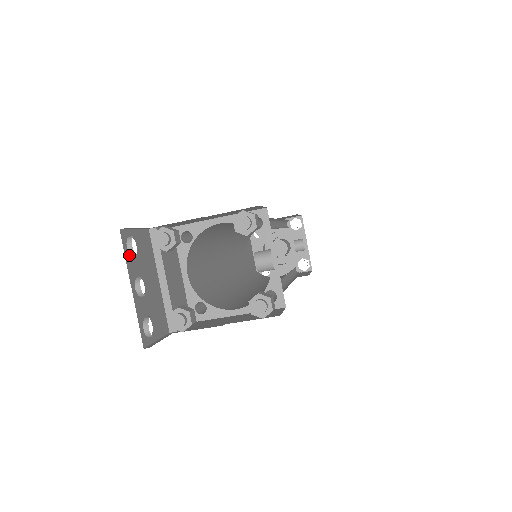
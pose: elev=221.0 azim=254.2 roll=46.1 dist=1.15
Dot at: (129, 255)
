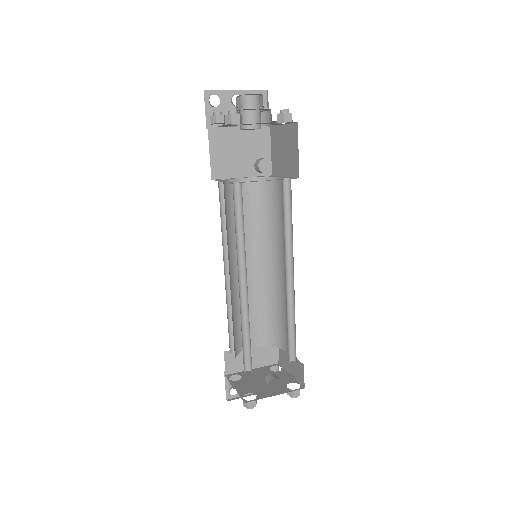
Dot at: occluded
